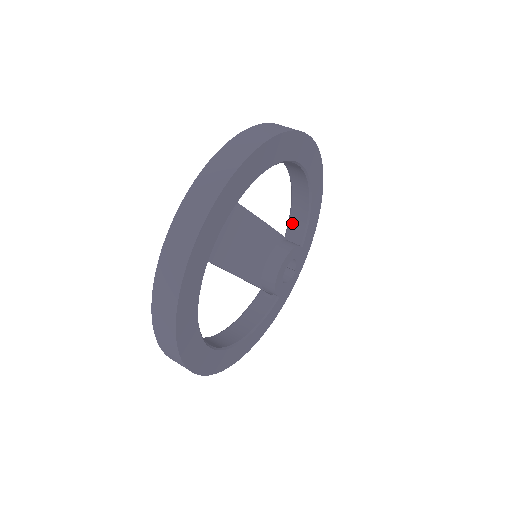
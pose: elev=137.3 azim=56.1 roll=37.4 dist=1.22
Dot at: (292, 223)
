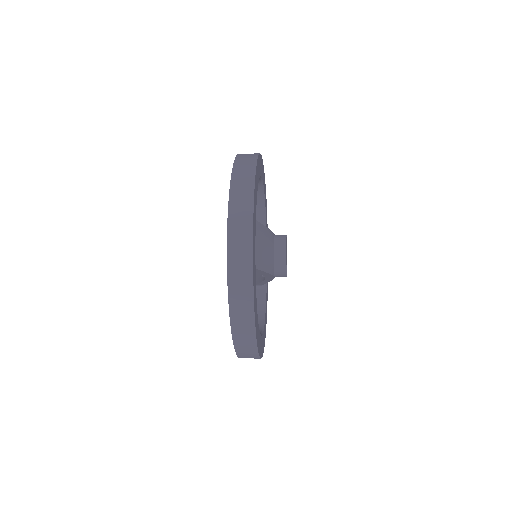
Dot at: occluded
